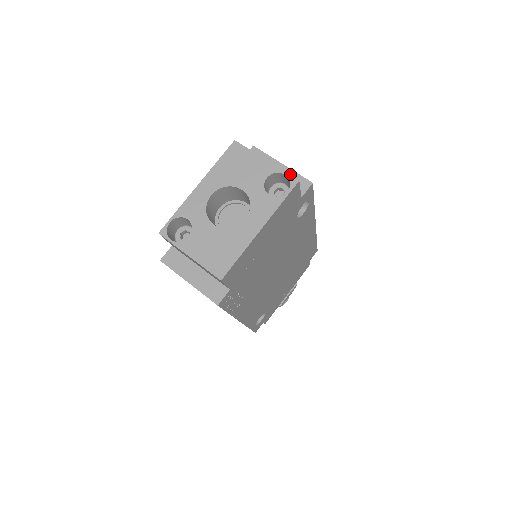
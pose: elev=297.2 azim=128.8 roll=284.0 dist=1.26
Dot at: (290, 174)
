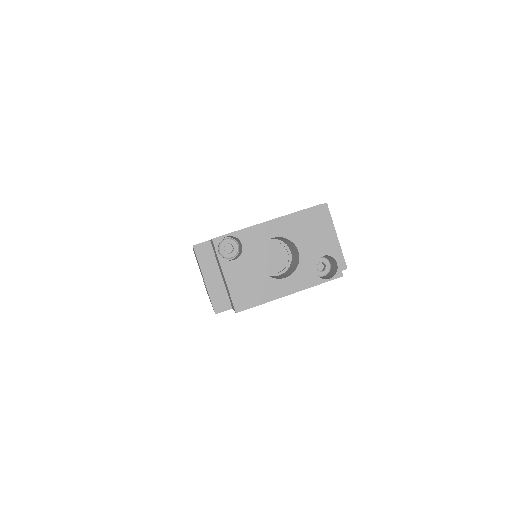
Dot at: (337, 249)
